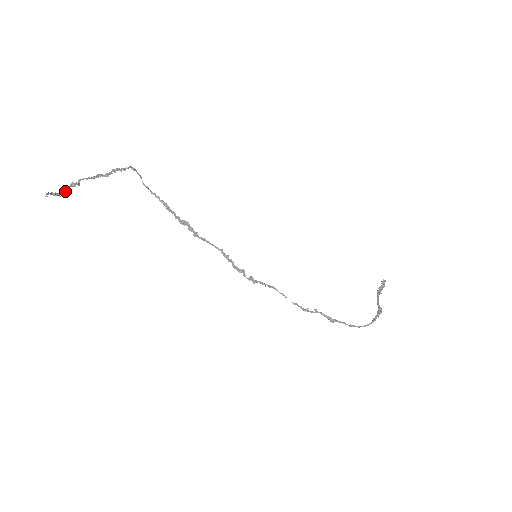
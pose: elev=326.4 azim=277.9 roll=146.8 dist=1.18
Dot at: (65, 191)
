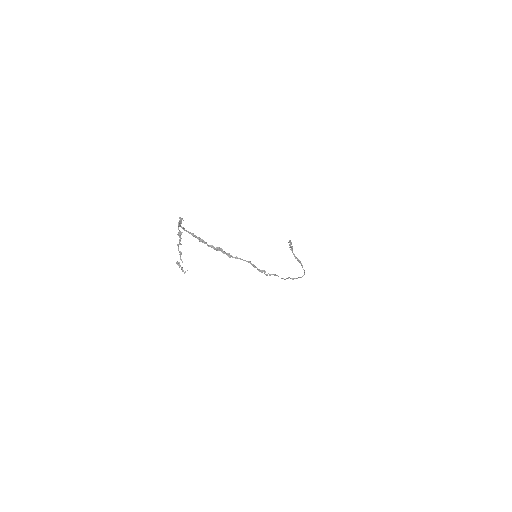
Dot at: (177, 262)
